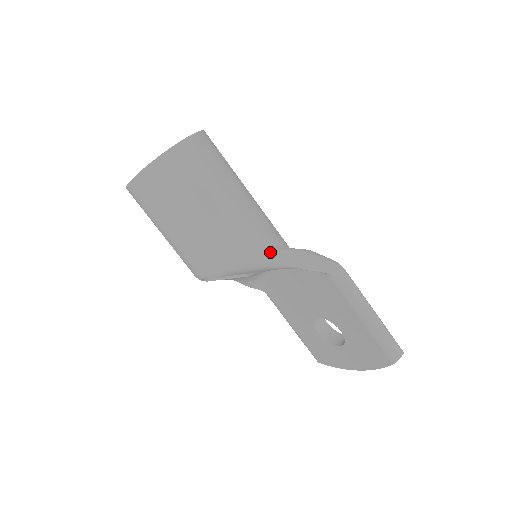
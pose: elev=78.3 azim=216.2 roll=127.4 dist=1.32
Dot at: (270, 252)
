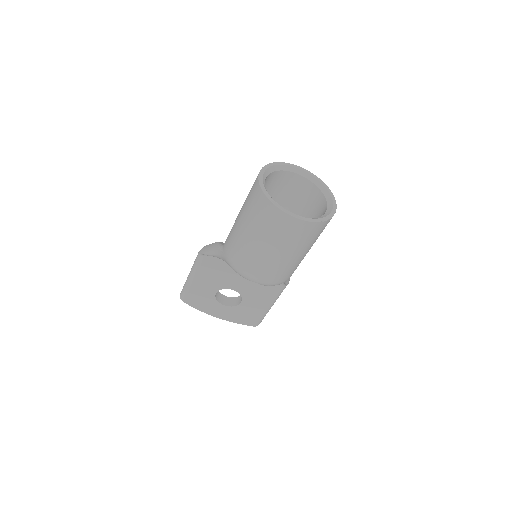
Dot at: occluded
